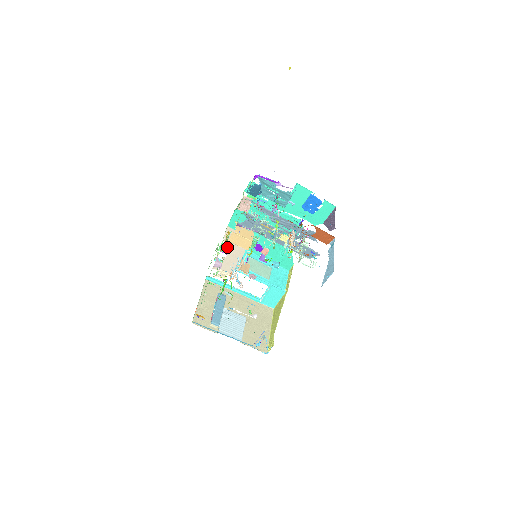
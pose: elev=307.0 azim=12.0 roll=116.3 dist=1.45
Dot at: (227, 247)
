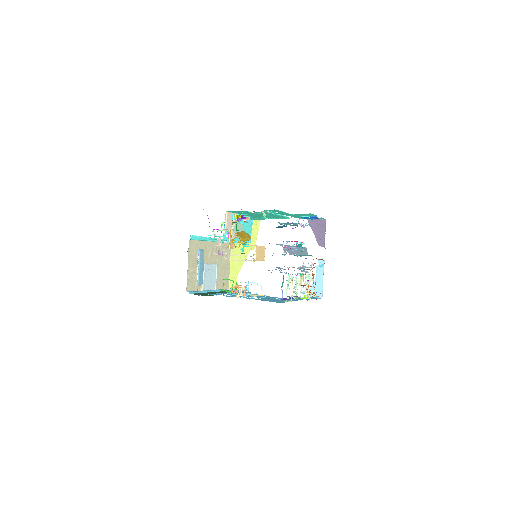
Dot at: occluded
